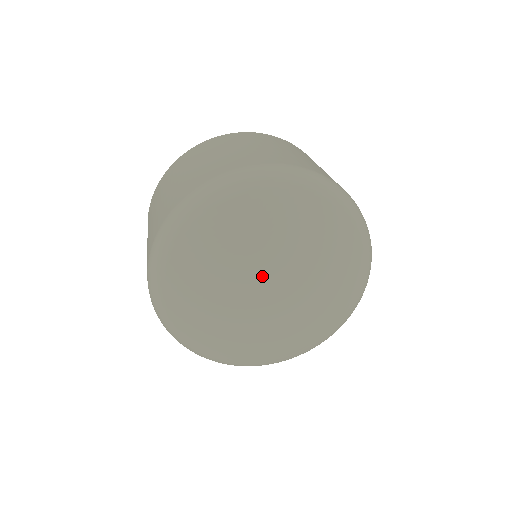
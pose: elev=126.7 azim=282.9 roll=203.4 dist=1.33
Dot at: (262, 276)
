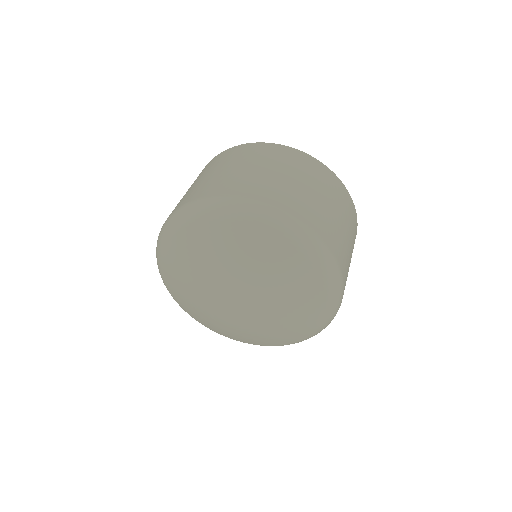
Dot at: (224, 285)
